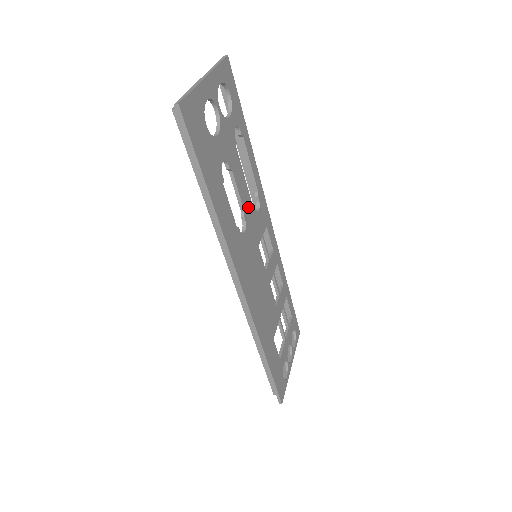
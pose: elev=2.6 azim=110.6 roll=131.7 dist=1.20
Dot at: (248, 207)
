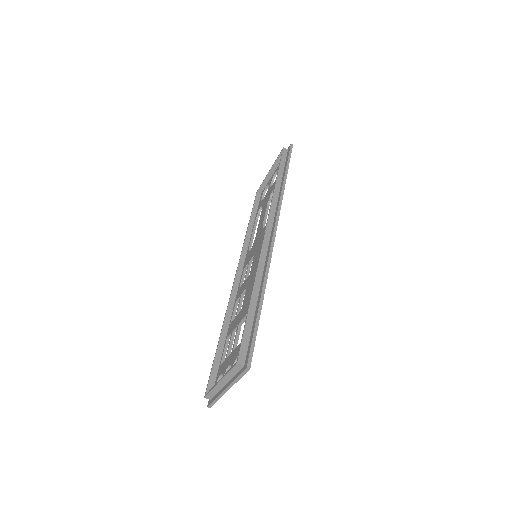
Dot at: occluded
